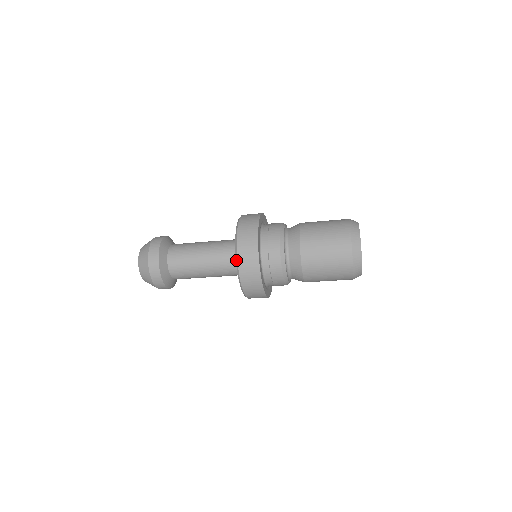
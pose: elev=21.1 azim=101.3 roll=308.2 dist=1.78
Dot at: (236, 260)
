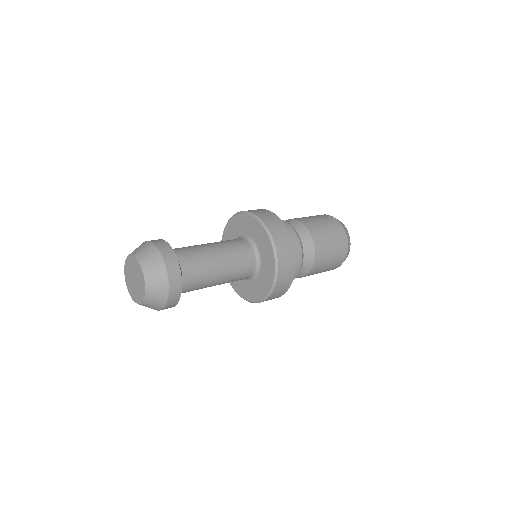
Dot at: (250, 302)
